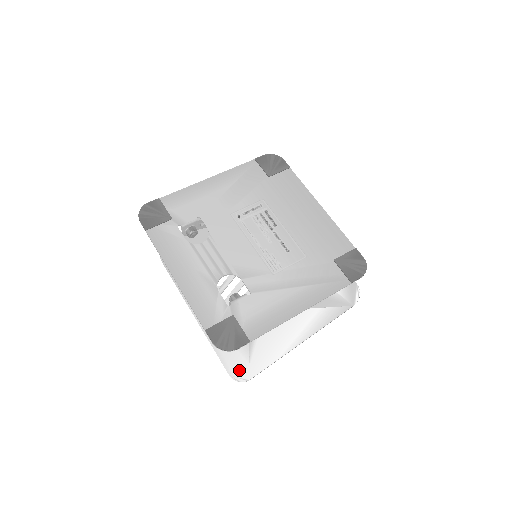
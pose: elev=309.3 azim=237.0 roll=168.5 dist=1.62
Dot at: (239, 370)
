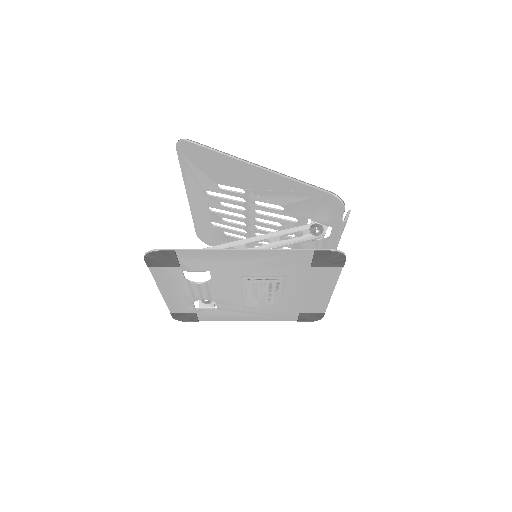
Dot at: (205, 238)
